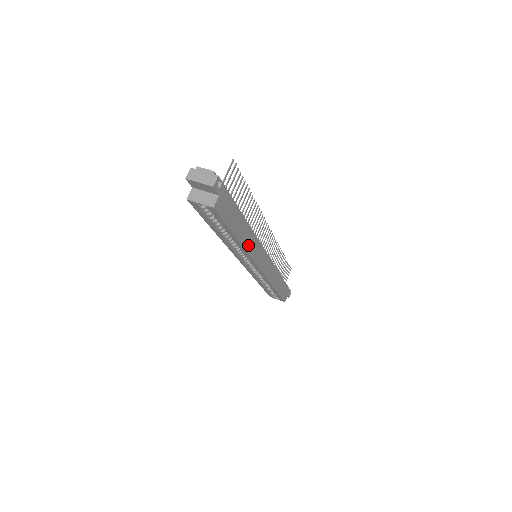
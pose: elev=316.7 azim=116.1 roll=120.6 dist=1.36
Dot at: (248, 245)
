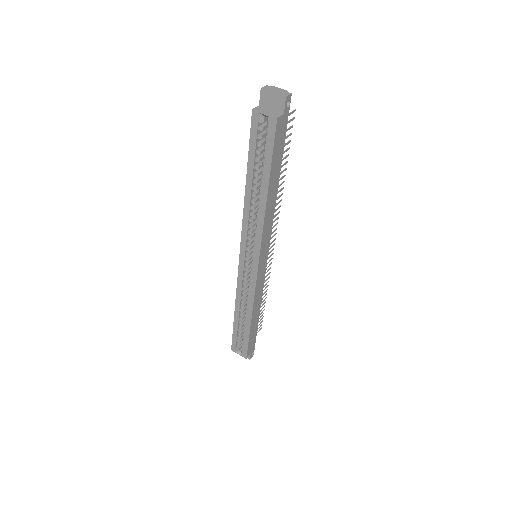
Dot at: (267, 215)
